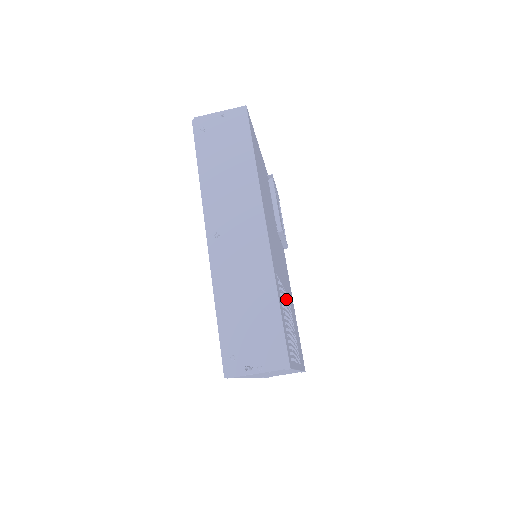
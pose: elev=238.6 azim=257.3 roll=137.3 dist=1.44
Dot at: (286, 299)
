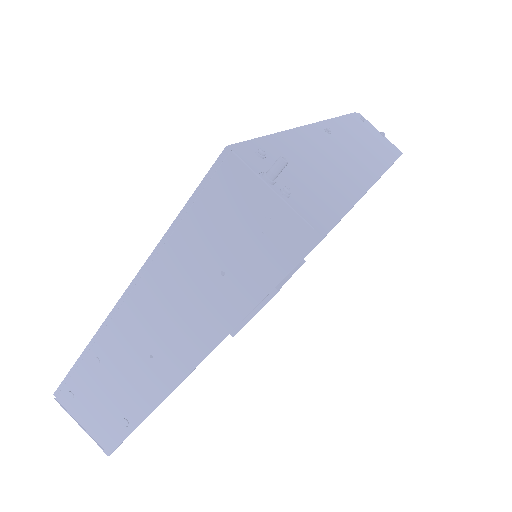
Dot at: occluded
